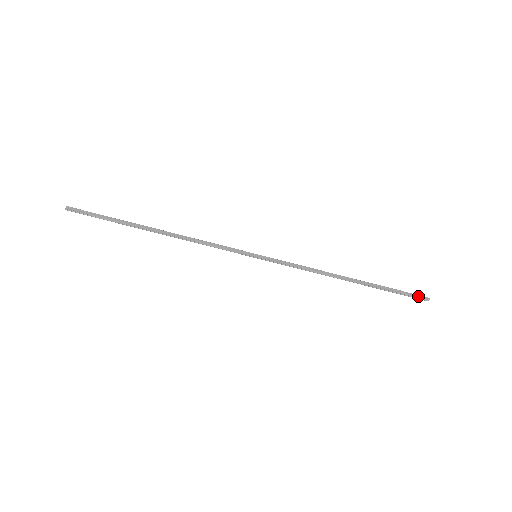
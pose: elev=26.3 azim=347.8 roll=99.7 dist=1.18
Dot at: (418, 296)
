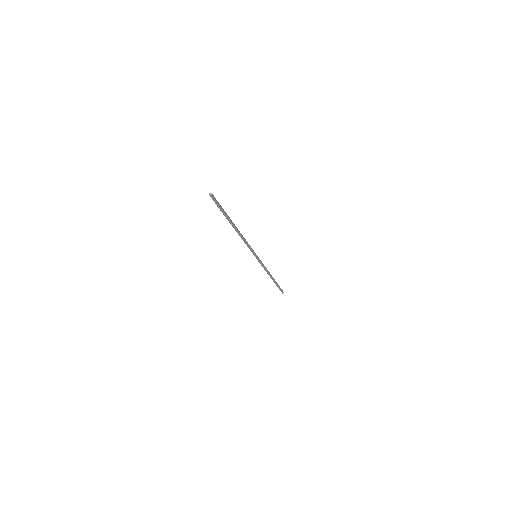
Dot at: (282, 290)
